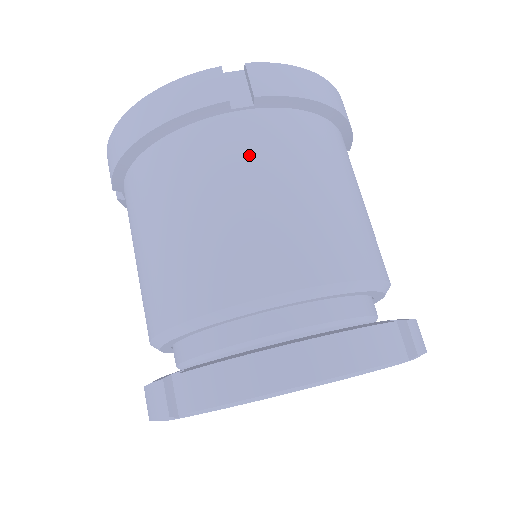
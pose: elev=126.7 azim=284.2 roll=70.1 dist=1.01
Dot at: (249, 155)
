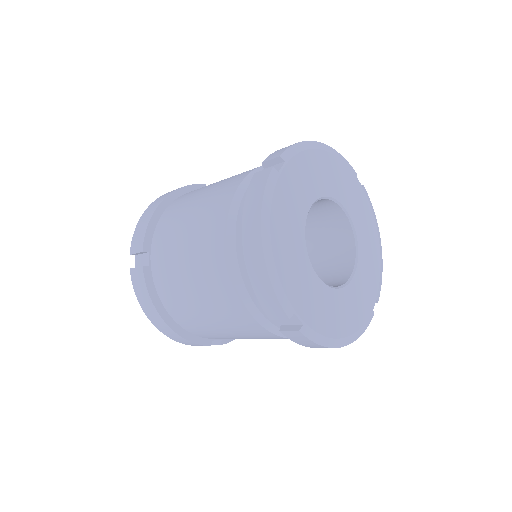
Dot at: occluded
